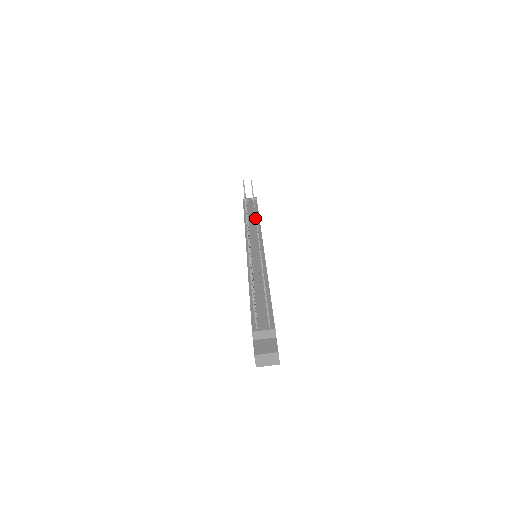
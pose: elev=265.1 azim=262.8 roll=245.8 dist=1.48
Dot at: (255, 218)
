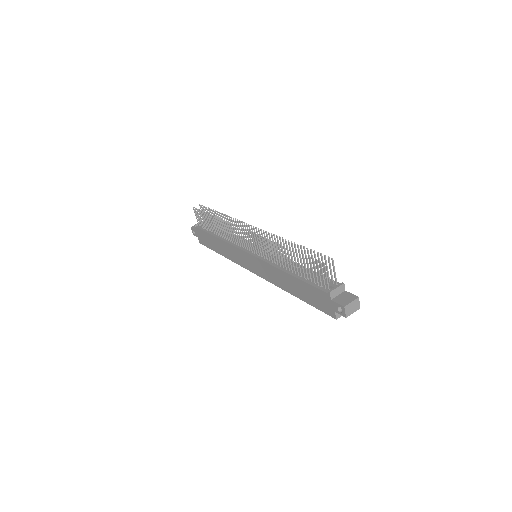
Dot at: (246, 223)
